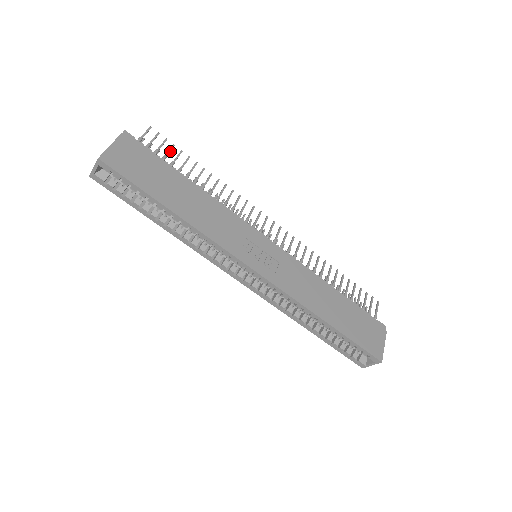
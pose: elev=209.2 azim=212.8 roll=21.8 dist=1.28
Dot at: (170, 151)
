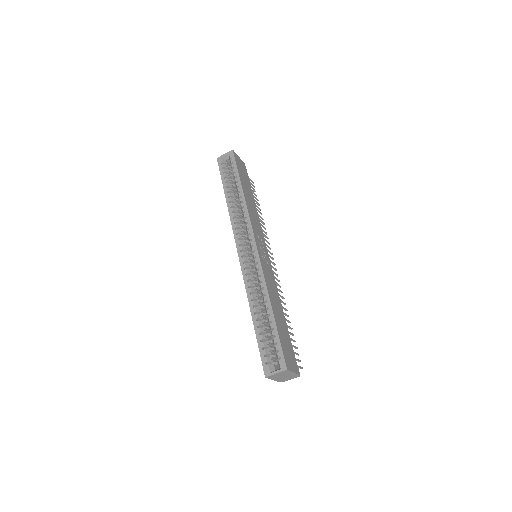
Dot at: occluded
